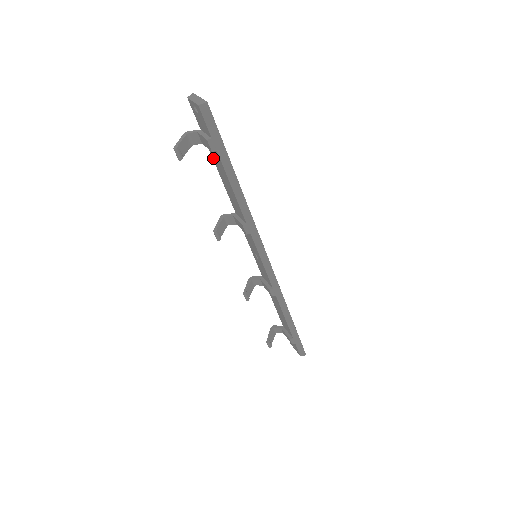
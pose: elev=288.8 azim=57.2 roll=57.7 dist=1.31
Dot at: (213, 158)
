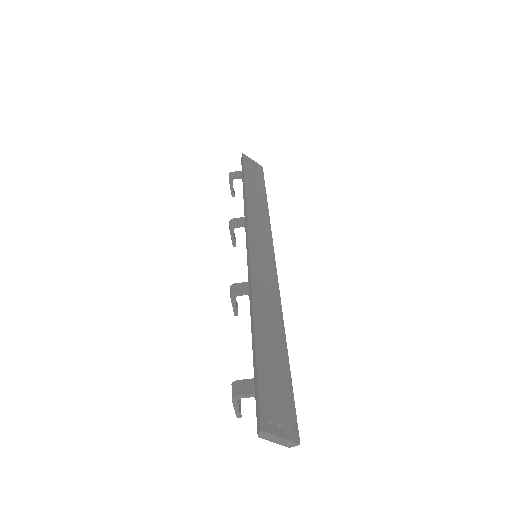
Dot at: occluded
